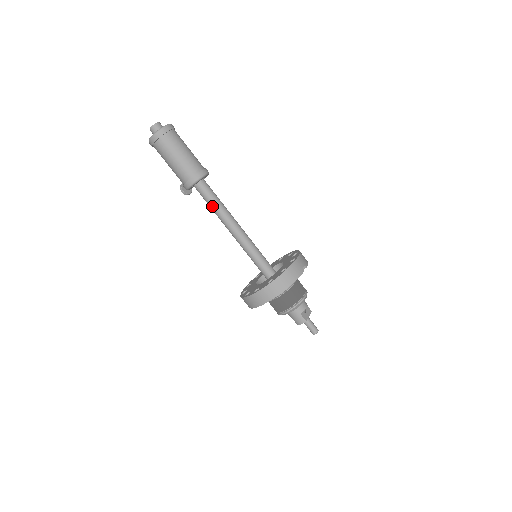
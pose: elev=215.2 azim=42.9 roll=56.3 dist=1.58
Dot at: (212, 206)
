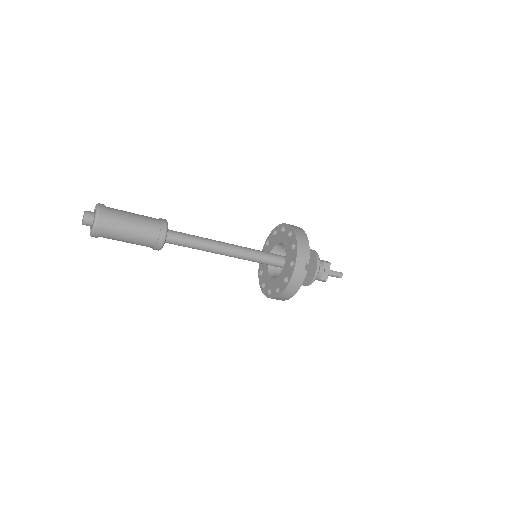
Dot at: occluded
